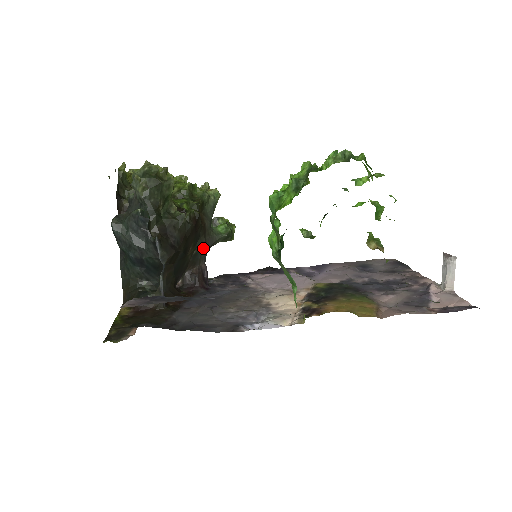
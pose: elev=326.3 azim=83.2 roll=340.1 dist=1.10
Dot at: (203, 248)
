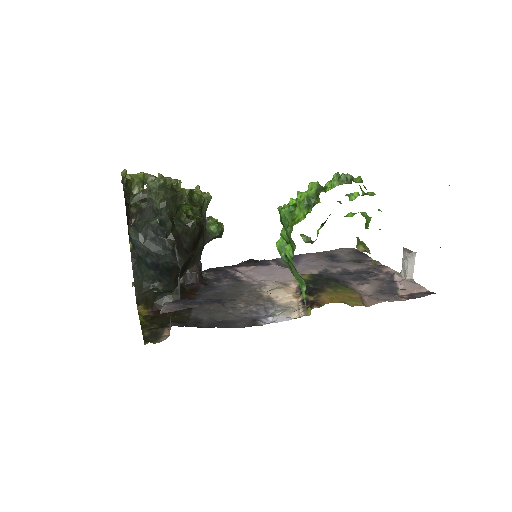
Dot at: (202, 248)
